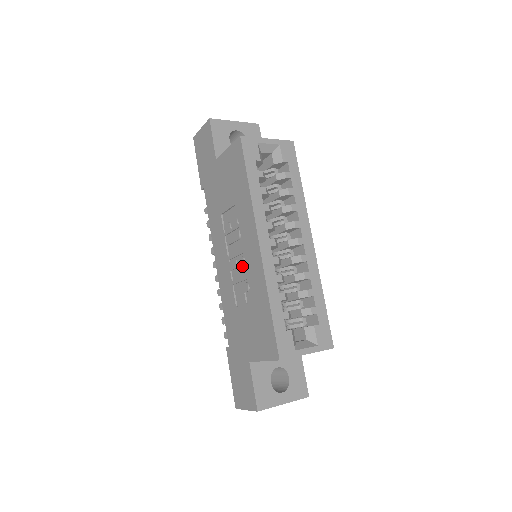
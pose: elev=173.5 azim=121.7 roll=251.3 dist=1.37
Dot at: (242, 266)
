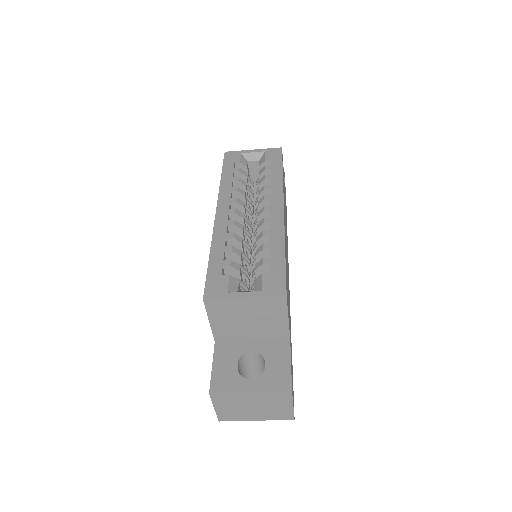
Dot at: occluded
